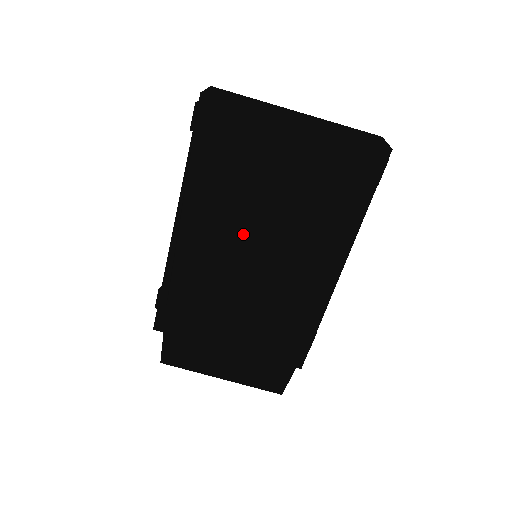
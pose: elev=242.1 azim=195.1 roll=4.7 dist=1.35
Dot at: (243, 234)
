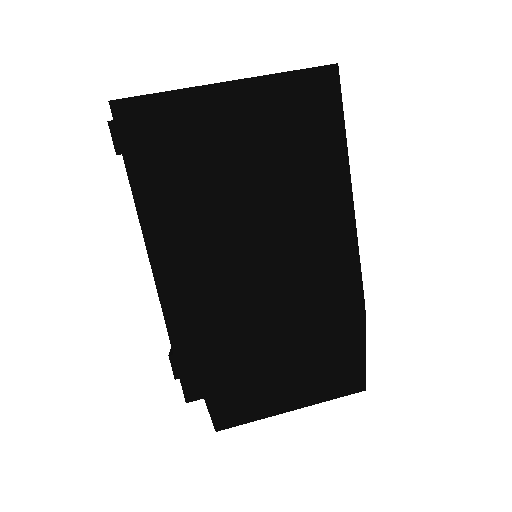
Dot at: (233, 230)
